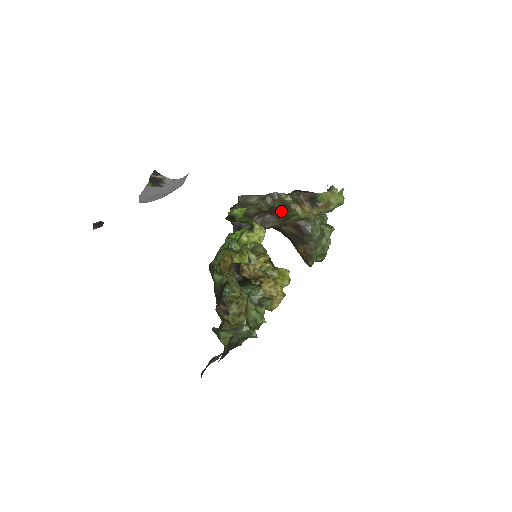
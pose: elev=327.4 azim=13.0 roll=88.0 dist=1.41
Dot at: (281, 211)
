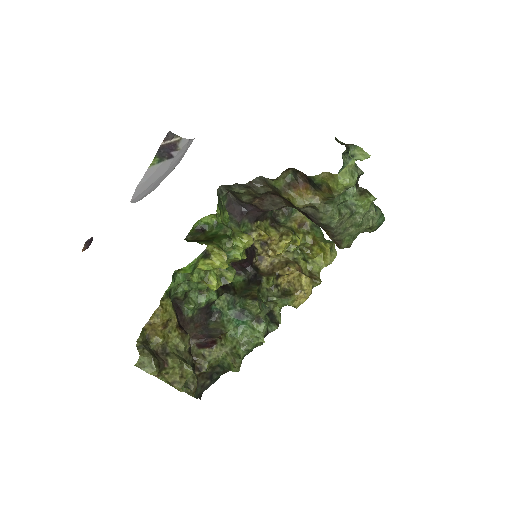
Dot at: (279, 195)
